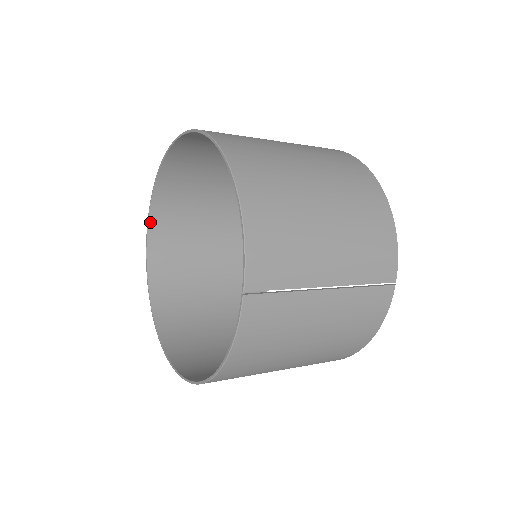
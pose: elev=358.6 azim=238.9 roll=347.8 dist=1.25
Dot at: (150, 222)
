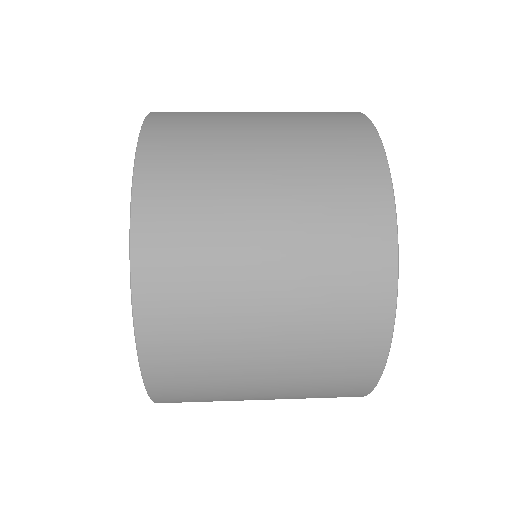
Dot at: occluded
